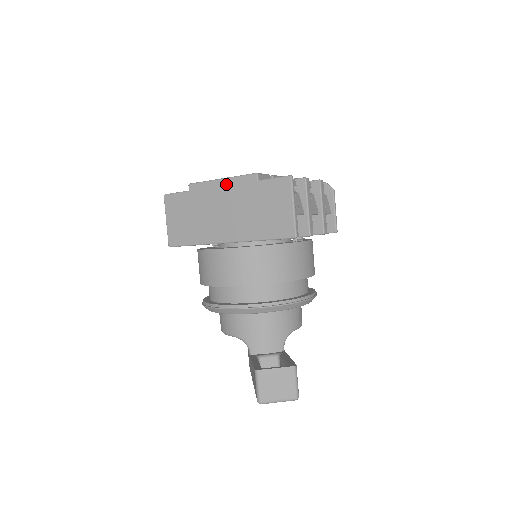
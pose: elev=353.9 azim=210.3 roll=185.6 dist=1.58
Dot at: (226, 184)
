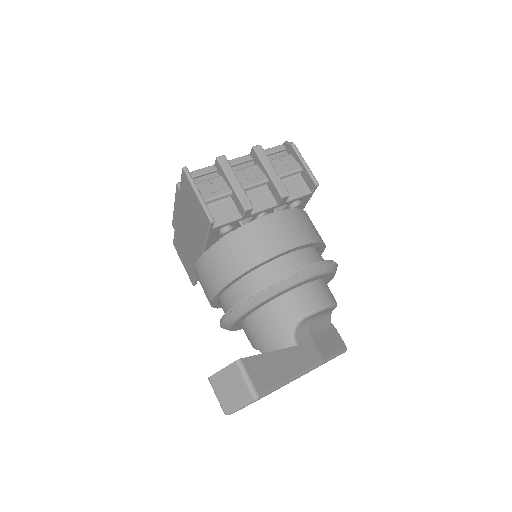
Dot at: (176, 208)
